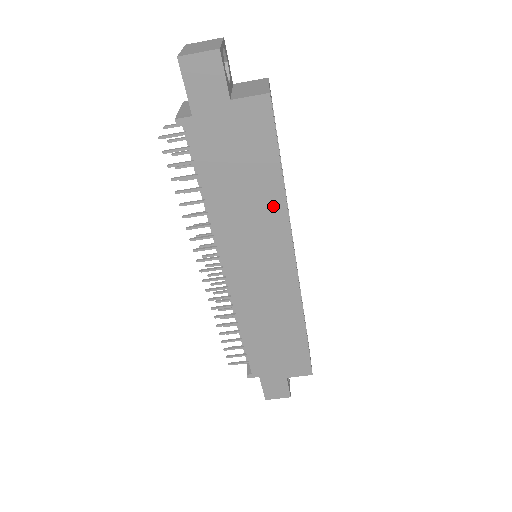
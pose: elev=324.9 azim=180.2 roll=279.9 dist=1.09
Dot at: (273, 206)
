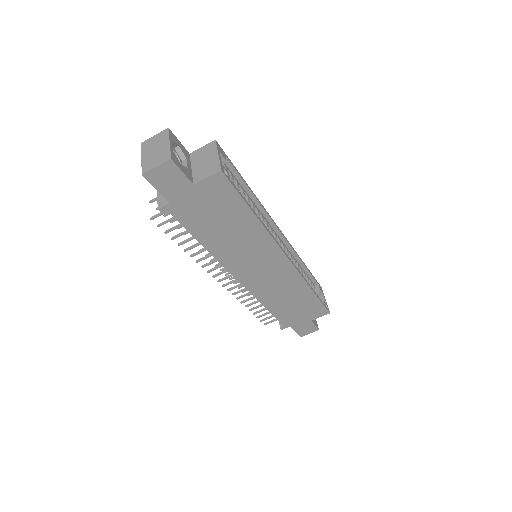
Dot at: (255, 232)
